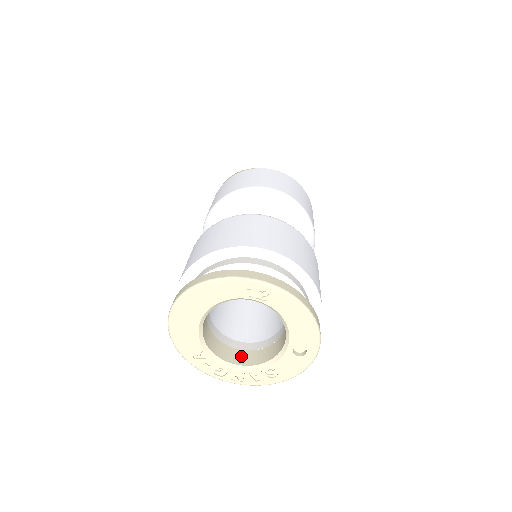
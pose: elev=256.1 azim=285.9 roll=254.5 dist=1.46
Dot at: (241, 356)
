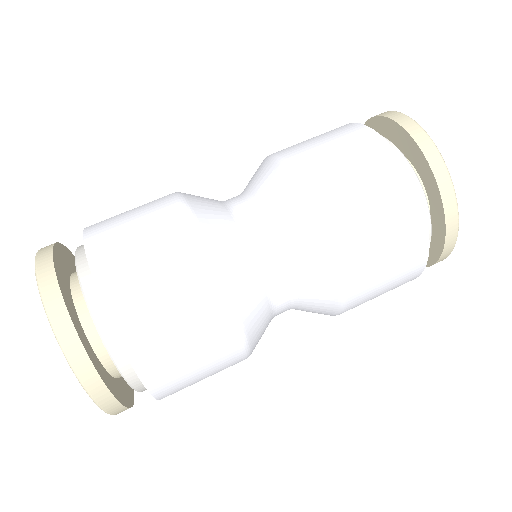
Dot at: occluded
